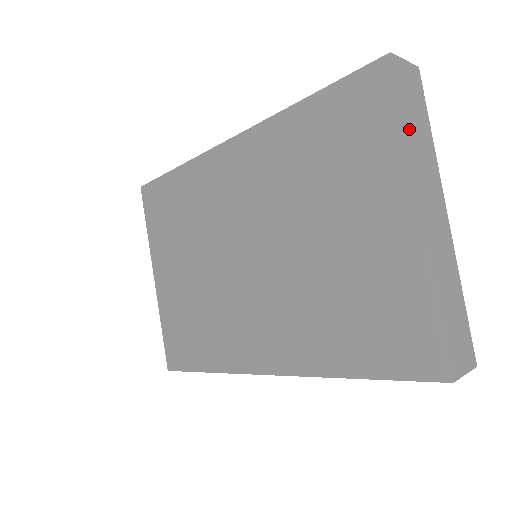
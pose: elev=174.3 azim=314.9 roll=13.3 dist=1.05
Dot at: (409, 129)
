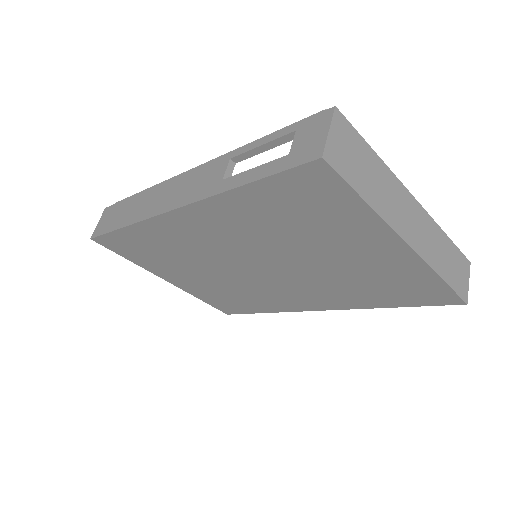
Dot at: (369, 196)
